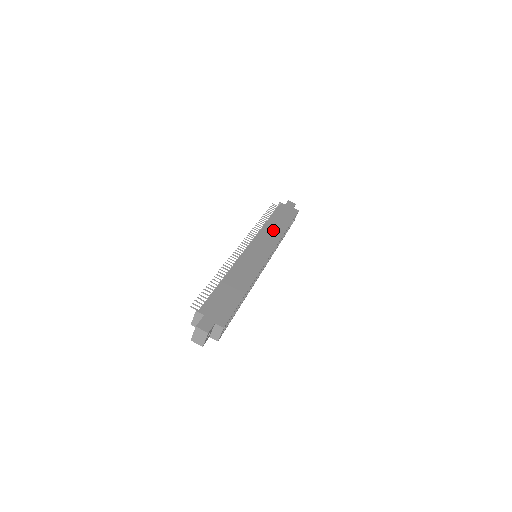
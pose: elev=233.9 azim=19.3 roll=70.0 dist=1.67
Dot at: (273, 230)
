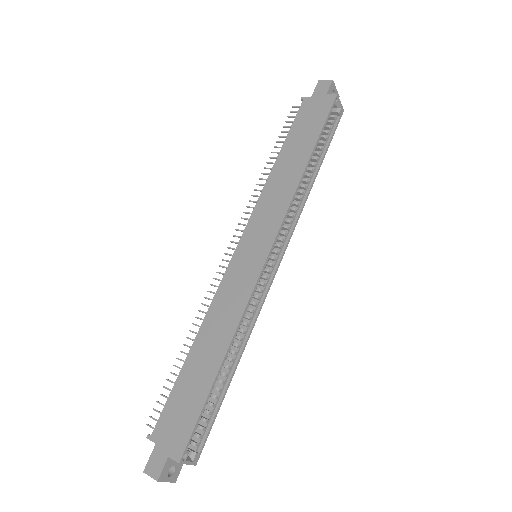
Dot at: (281, 182)
